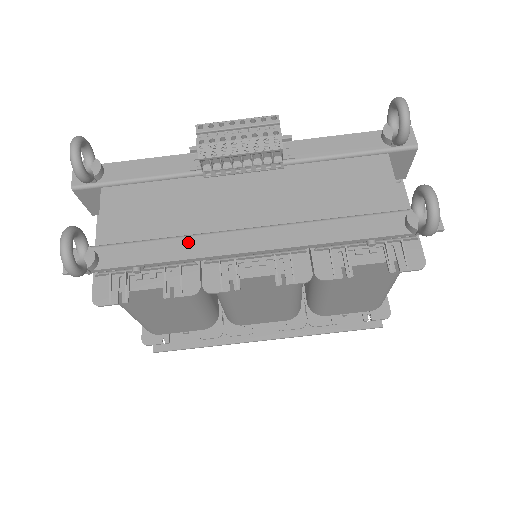
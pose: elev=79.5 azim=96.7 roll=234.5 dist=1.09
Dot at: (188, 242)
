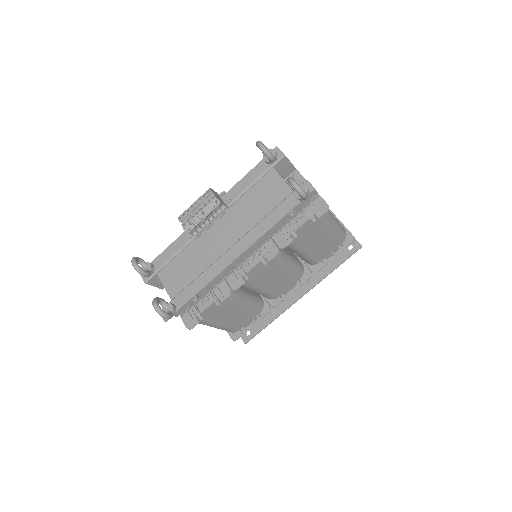
Dot at: (208, 273)
